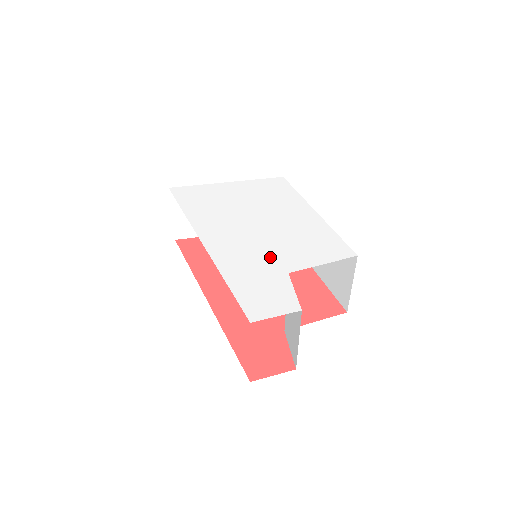
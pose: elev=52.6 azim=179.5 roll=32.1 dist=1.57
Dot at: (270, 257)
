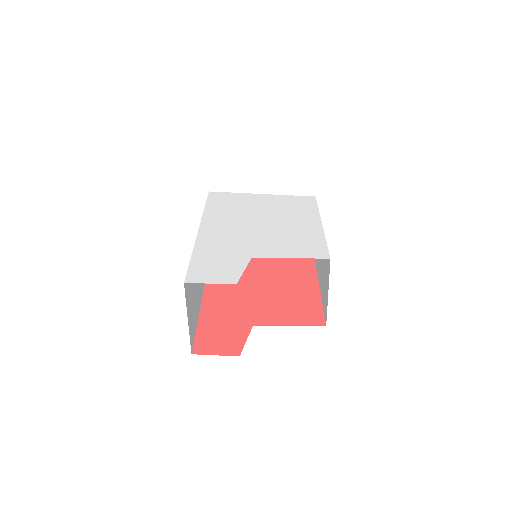
Dot at: (246, 245)
